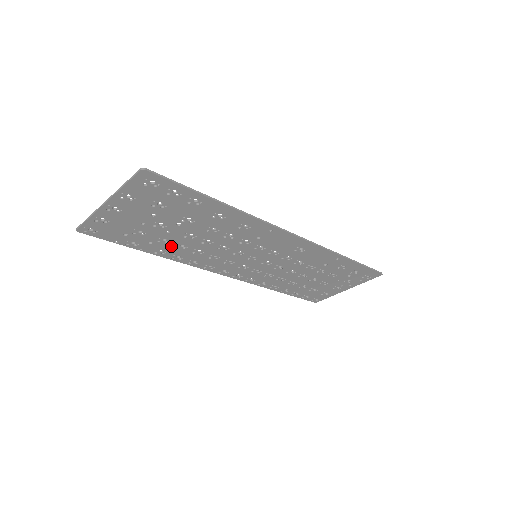
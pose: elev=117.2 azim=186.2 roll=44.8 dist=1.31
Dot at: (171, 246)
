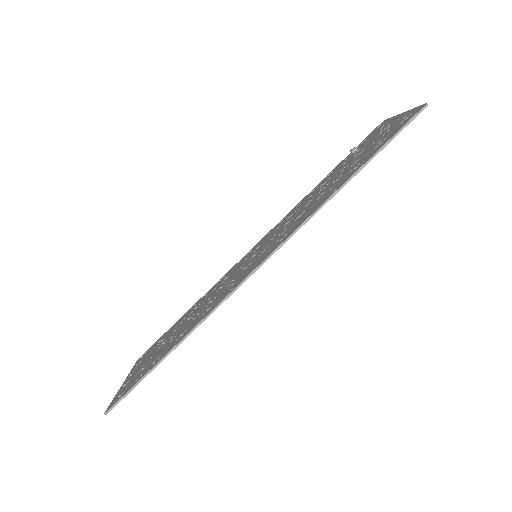
Dot at: occluded
